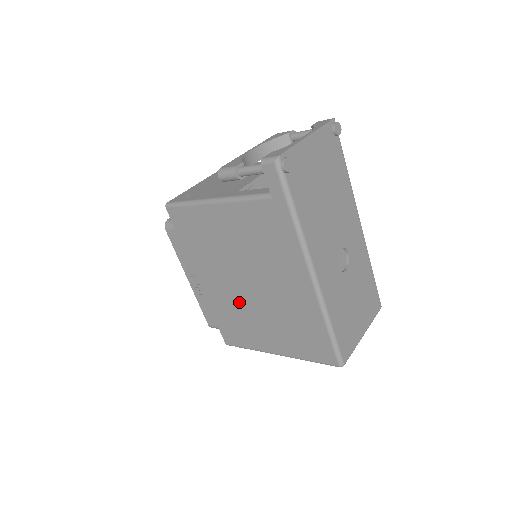
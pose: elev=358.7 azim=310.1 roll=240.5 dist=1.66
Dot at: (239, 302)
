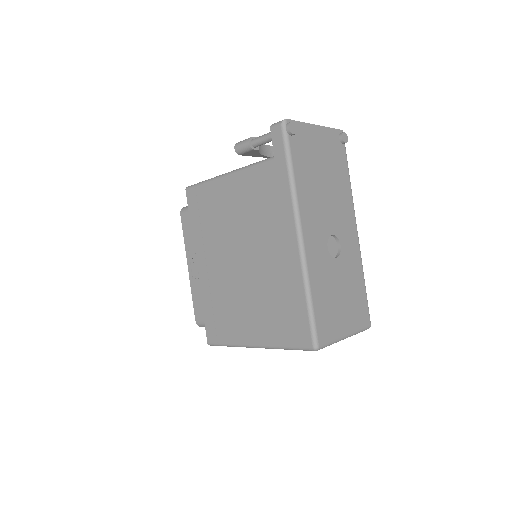
Dot at: (229, 284)
